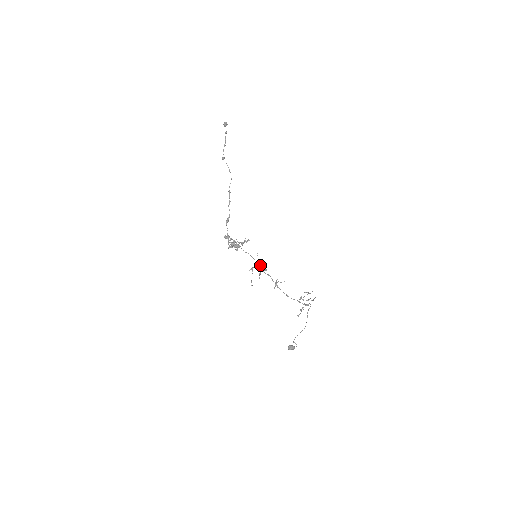
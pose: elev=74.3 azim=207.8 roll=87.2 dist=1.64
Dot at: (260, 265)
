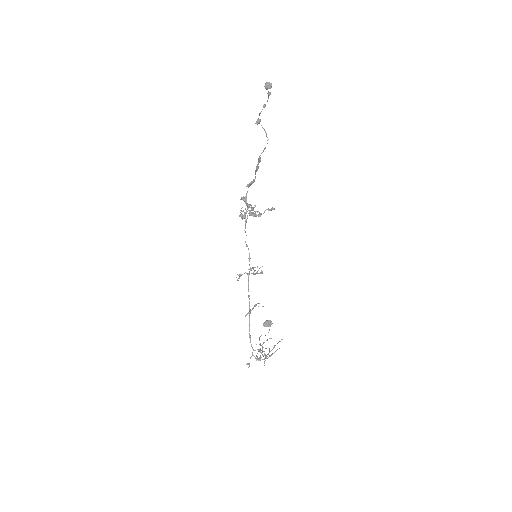
Dot at: occluded
